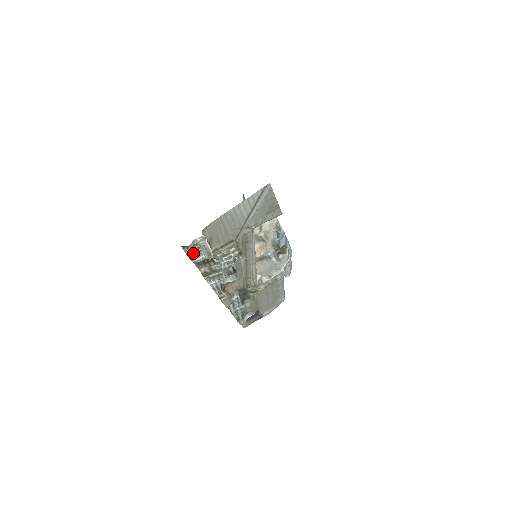
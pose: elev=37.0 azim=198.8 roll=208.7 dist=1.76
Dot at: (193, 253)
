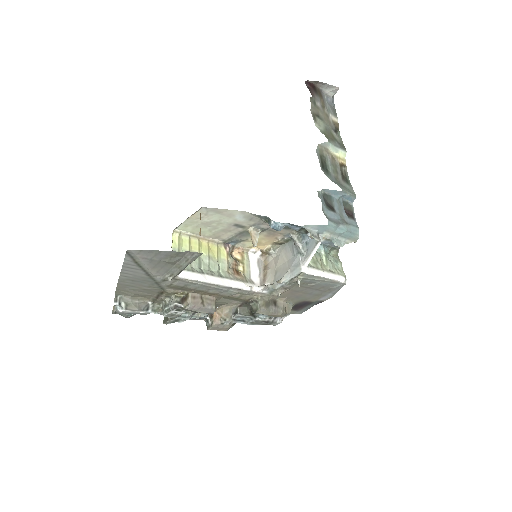
Dot at: occluded
